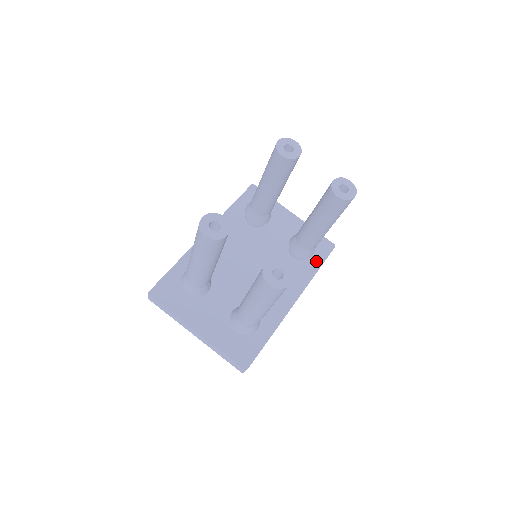
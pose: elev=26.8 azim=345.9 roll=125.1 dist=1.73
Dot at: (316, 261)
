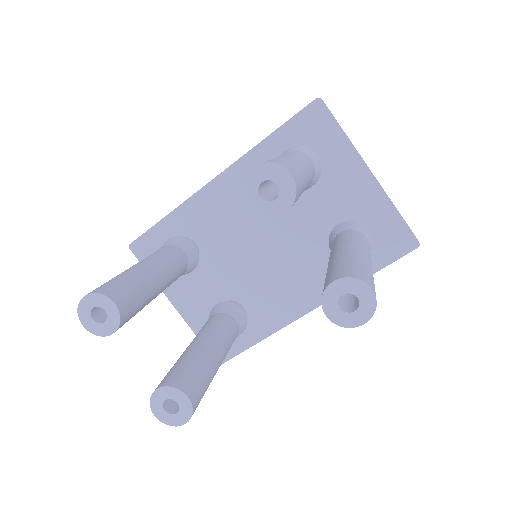
Dot at: (372, 262)
